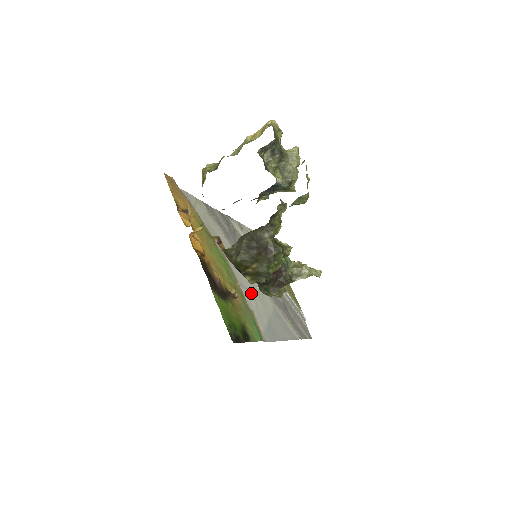
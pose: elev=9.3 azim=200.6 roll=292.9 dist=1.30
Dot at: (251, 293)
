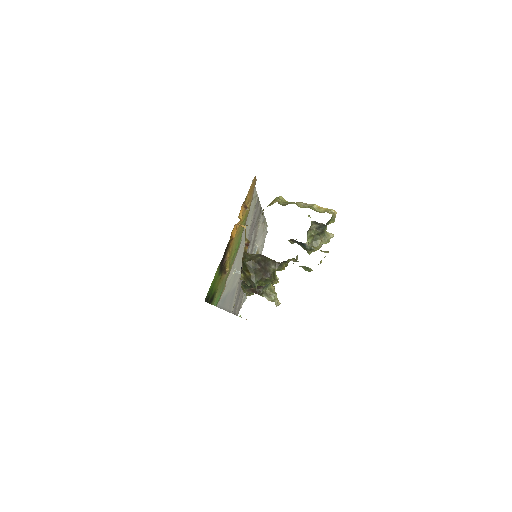
Dot at: (233, 271)
